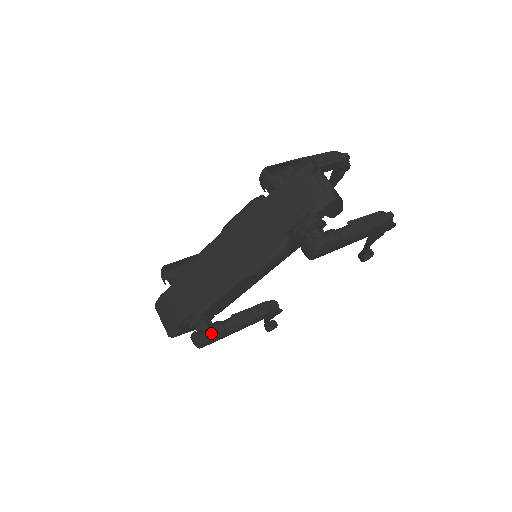
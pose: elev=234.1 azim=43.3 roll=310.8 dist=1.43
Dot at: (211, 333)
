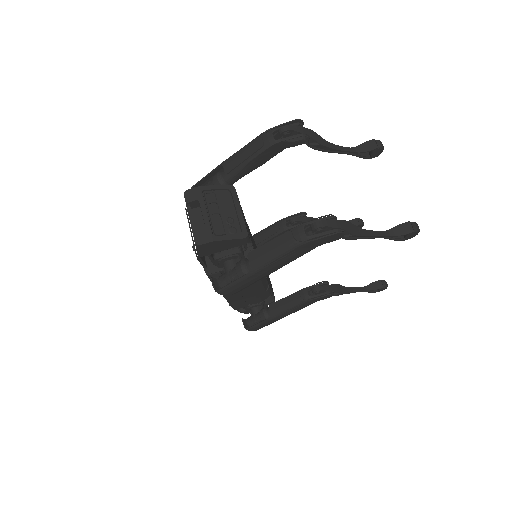
Dot at: (257, 320)
